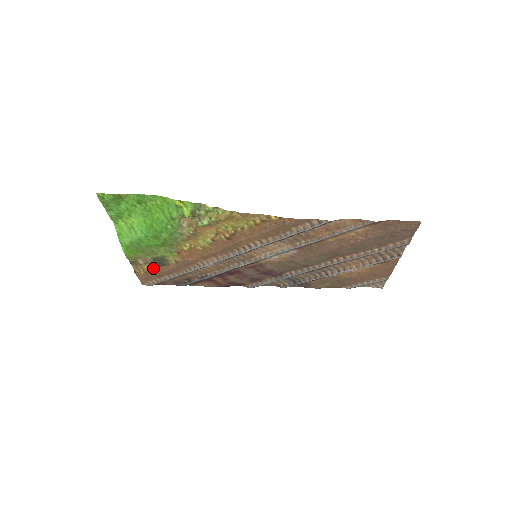
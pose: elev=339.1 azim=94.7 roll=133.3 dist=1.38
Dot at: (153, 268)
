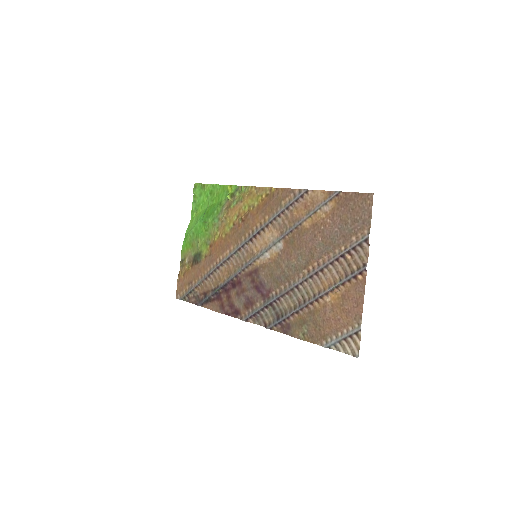
Dot at: (190, 268)
